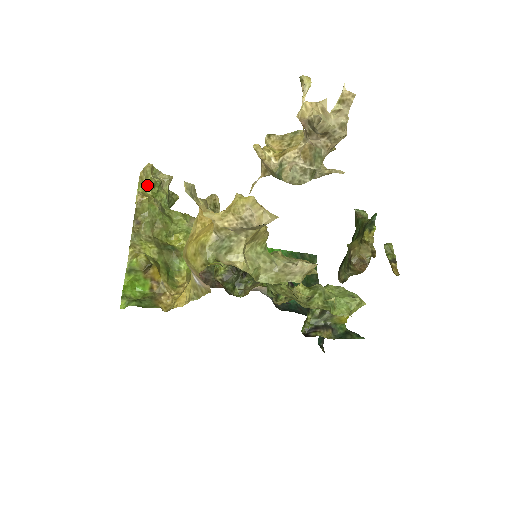
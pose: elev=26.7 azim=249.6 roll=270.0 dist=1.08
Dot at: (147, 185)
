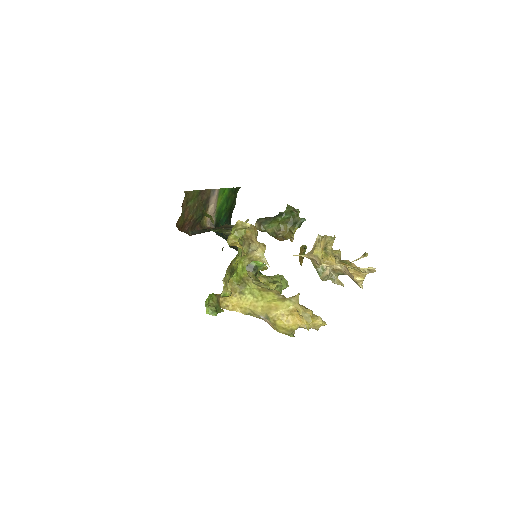
Dot at: (241, 234)
